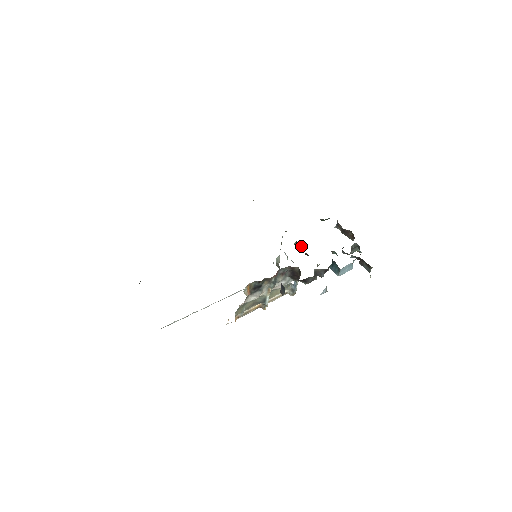
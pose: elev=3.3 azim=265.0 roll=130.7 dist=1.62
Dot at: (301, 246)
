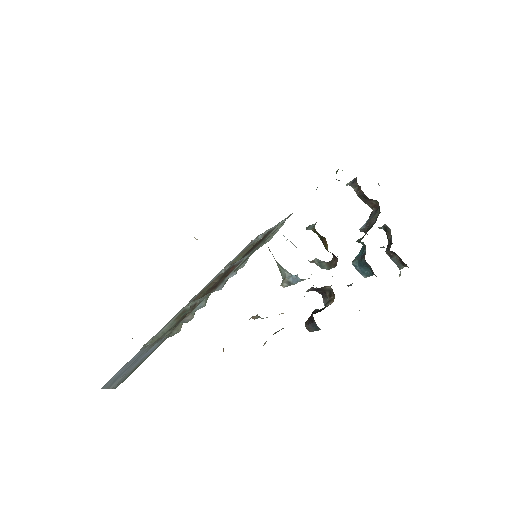
Dot at: (322, 238)
